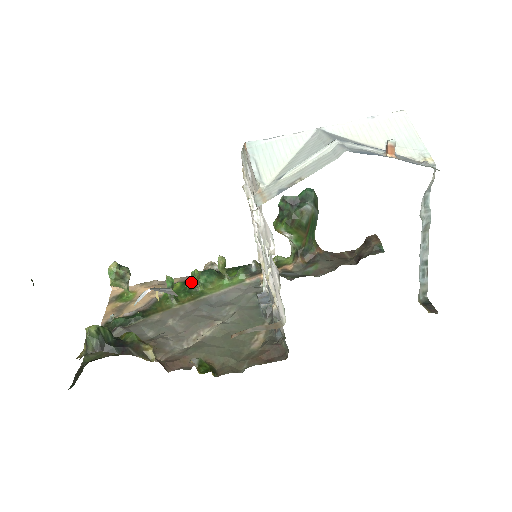
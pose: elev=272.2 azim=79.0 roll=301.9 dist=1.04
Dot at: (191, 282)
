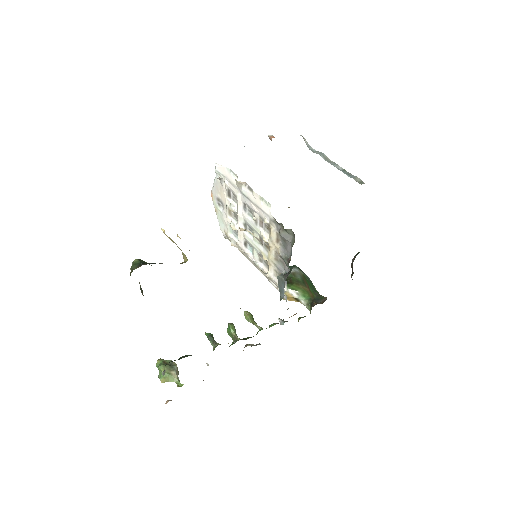
Dot at: (231, 344)
